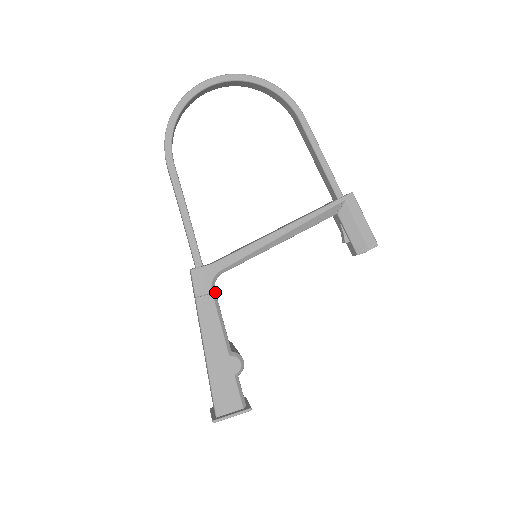
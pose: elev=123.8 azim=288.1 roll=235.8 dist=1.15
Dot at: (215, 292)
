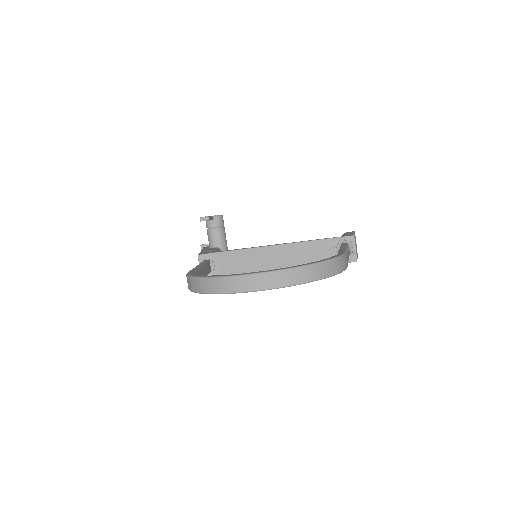
Dot at: occluded
